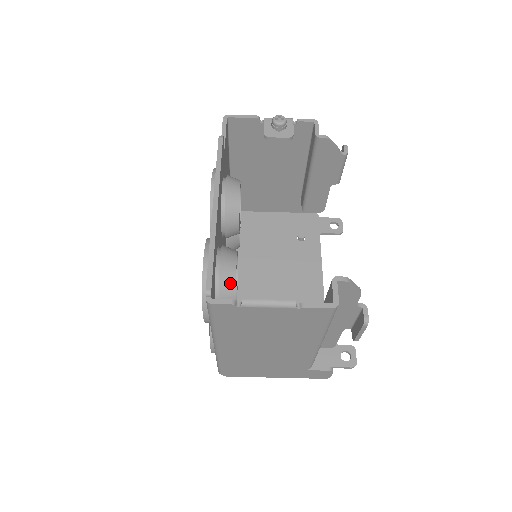
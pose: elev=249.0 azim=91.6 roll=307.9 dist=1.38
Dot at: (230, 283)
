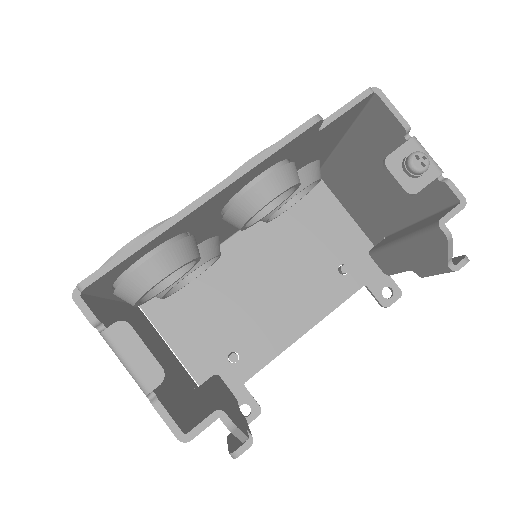
Dot at: (139, 287)
